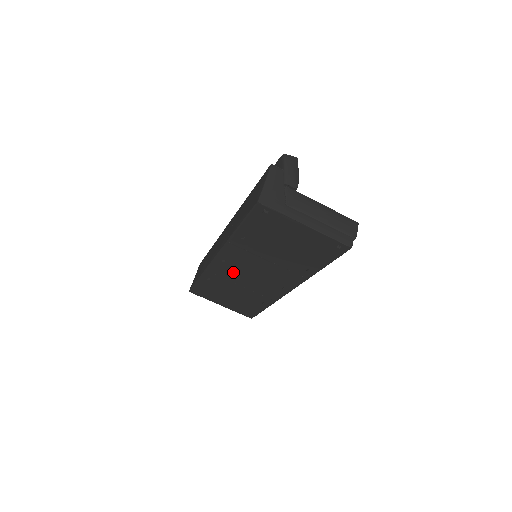
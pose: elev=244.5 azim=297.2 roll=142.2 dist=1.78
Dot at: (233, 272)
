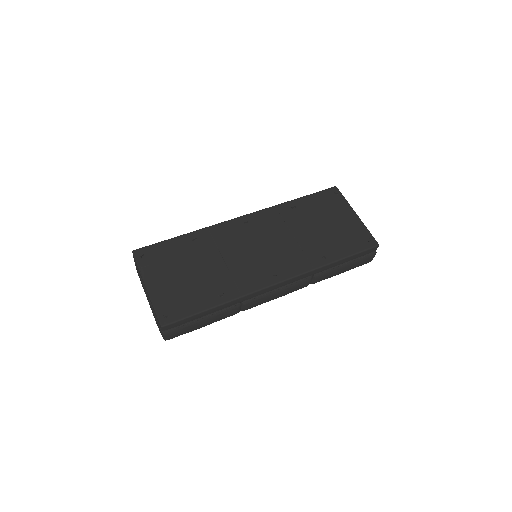
Dot at: (238, 239)
